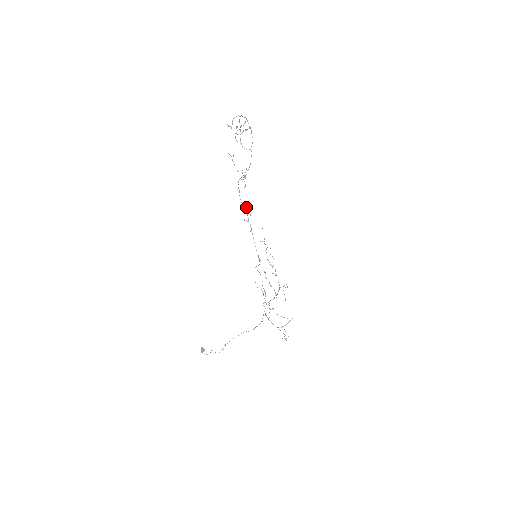
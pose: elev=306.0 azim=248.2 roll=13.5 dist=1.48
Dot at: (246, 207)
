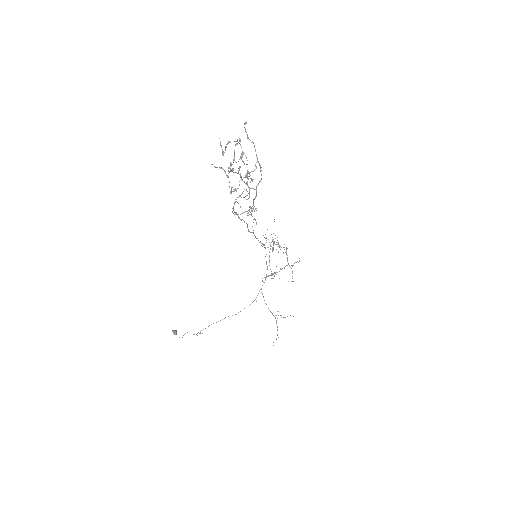
Dot at: (249, 211)
